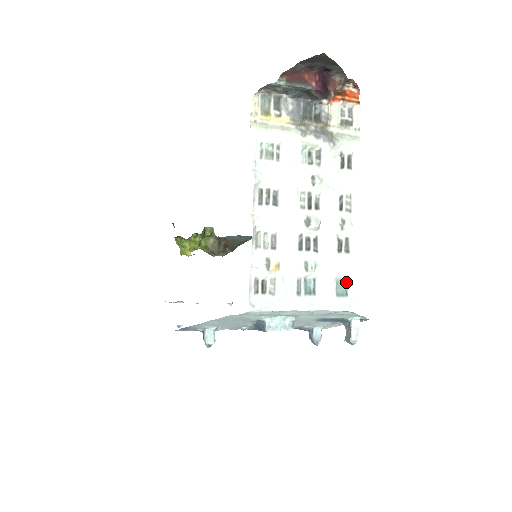
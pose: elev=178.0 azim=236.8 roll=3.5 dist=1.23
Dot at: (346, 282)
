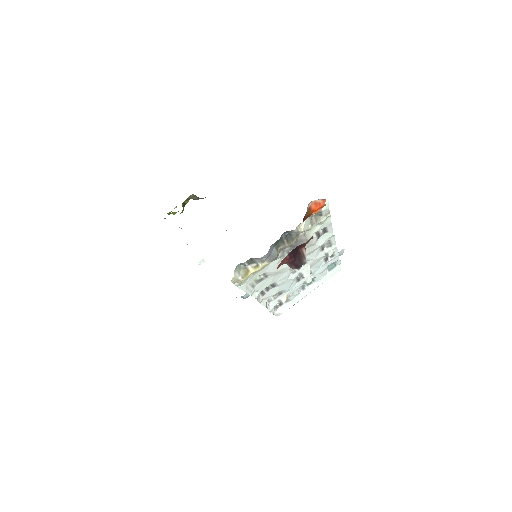
Dot at: (334, 262)
